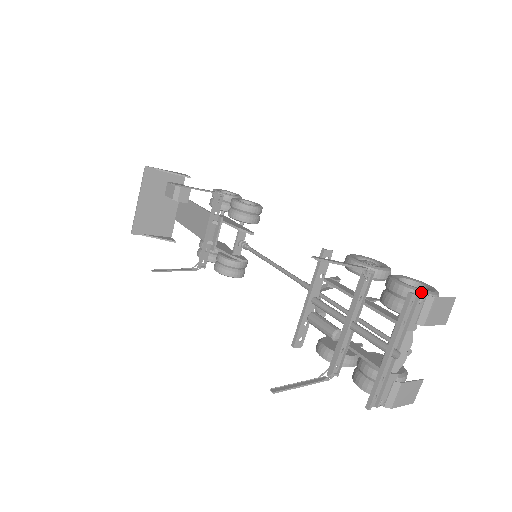
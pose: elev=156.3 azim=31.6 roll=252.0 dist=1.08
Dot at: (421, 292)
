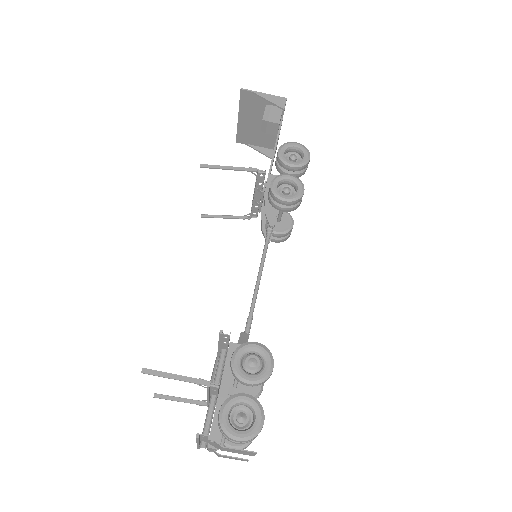
Dot at: (224, 433)
